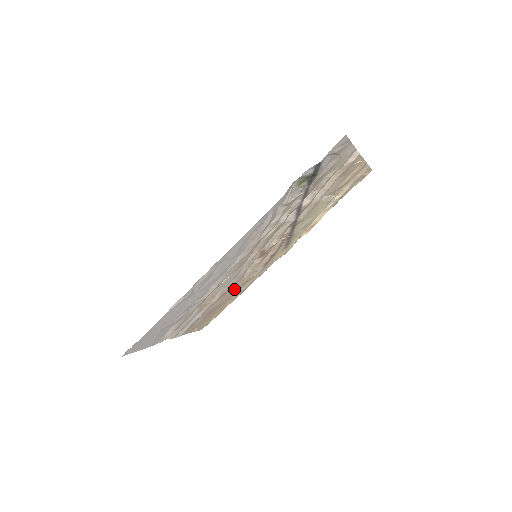
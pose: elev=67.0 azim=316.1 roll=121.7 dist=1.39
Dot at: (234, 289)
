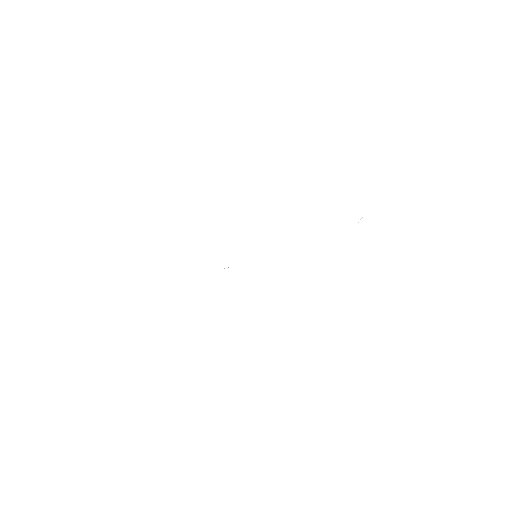
Dot at: occluded
